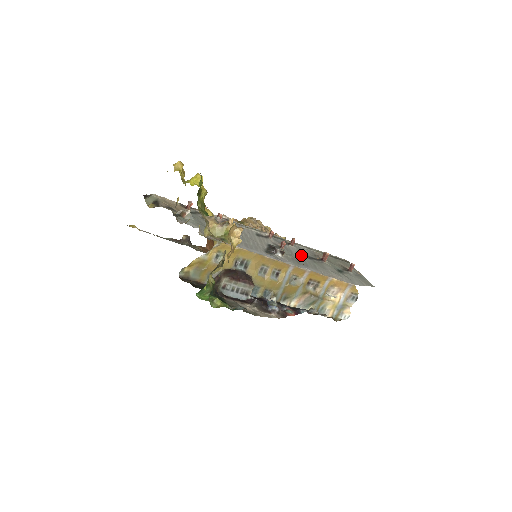
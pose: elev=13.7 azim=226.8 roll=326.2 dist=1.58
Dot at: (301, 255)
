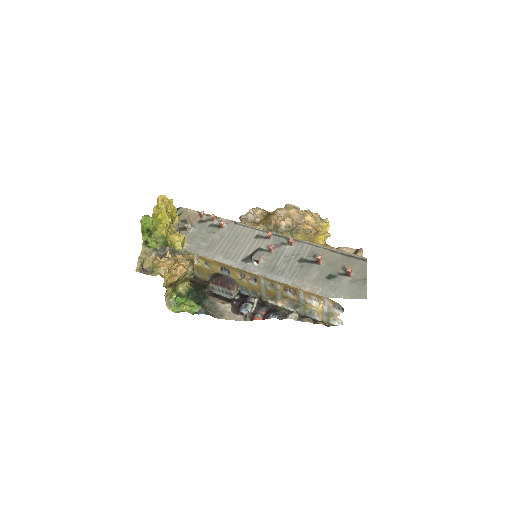
Dot at: (291, 258)
